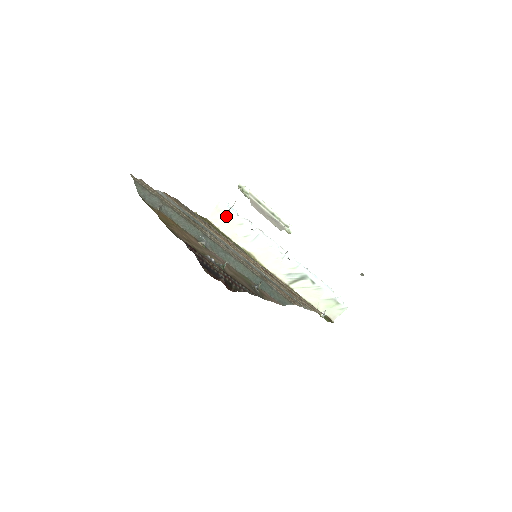
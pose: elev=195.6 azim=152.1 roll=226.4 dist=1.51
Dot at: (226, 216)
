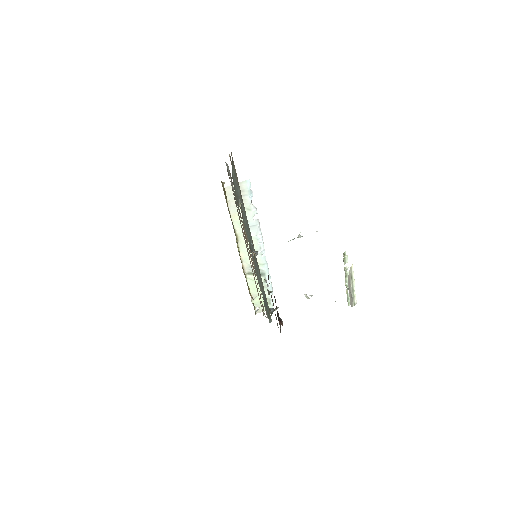
Dot at: (242, 195)
